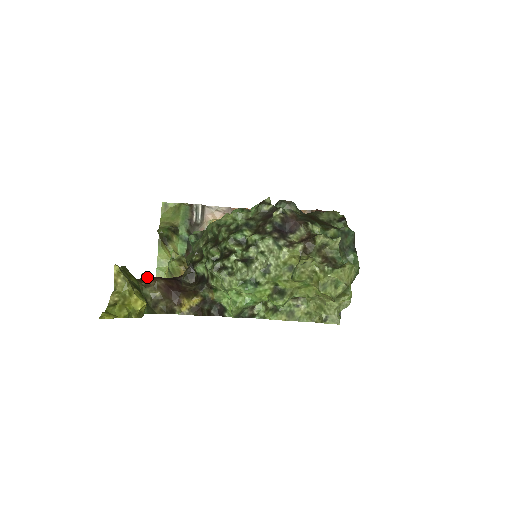
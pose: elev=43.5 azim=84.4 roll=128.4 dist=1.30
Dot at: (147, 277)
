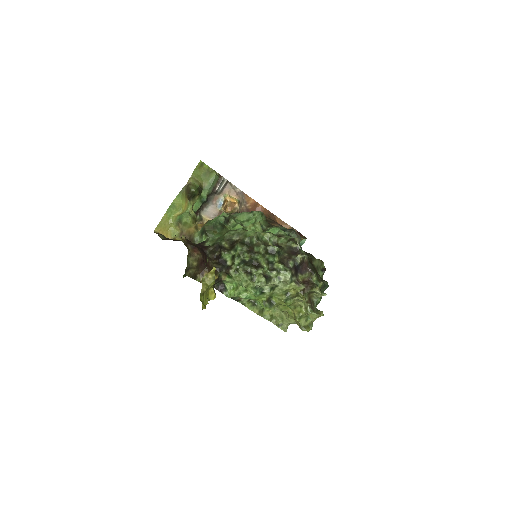
Dot at: (185, 240)
